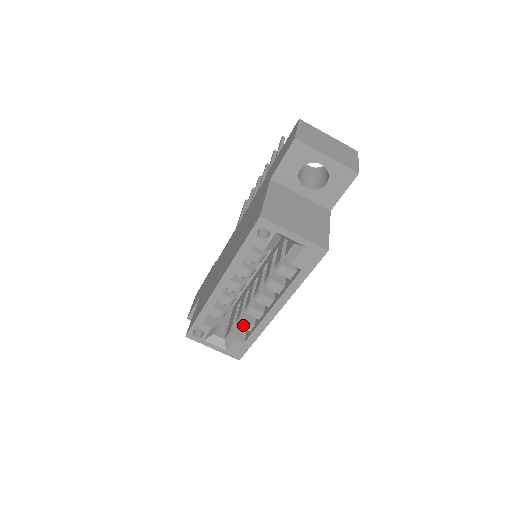
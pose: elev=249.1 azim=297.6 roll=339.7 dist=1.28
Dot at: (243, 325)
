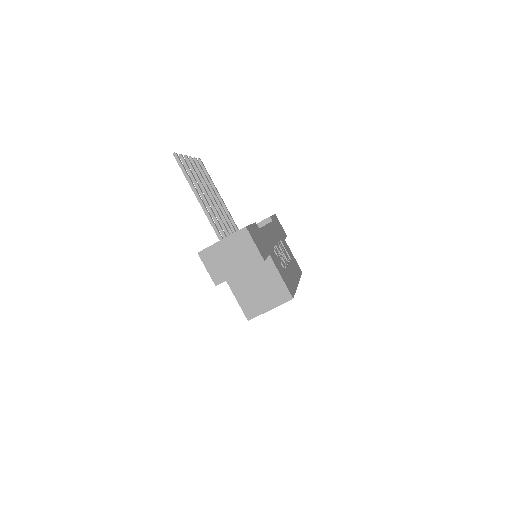
Dot at: occluded
